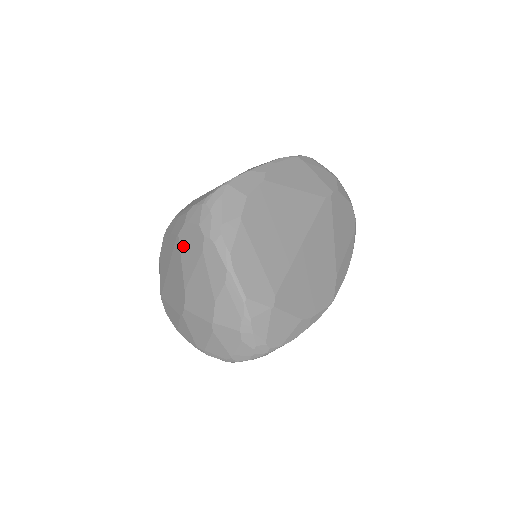
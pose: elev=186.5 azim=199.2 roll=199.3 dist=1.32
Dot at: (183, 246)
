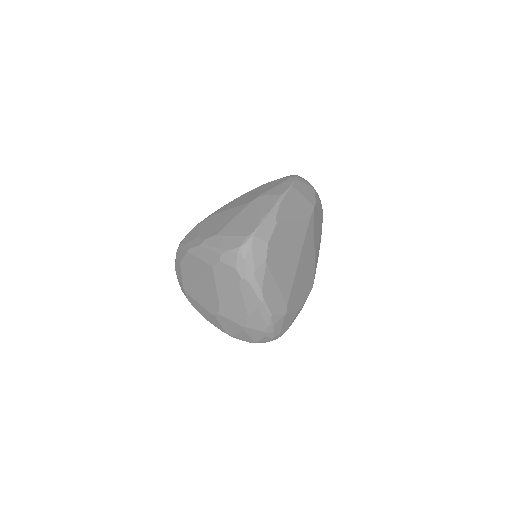
Dot at: (218, 276)
